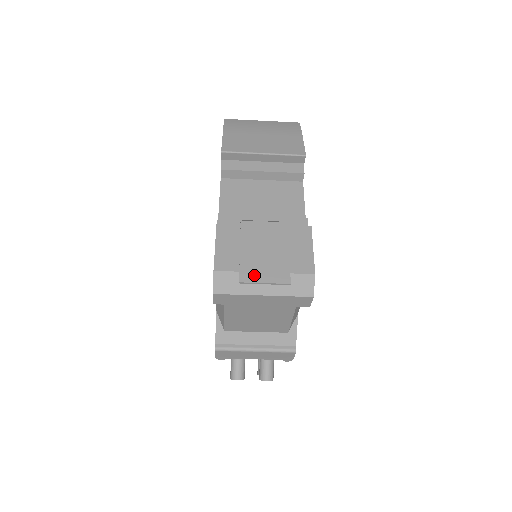
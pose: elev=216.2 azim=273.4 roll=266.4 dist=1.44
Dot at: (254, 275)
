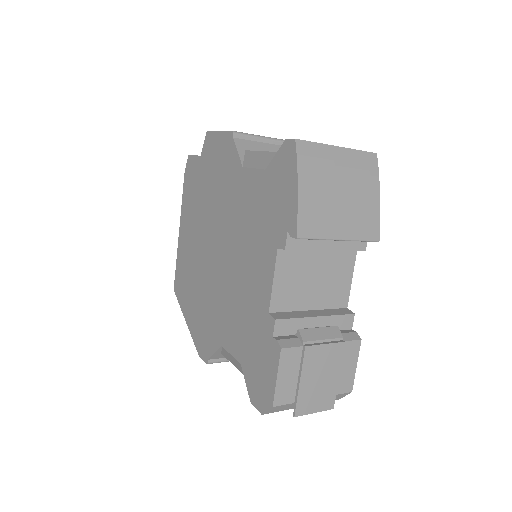
Dot at: (307, 407)
